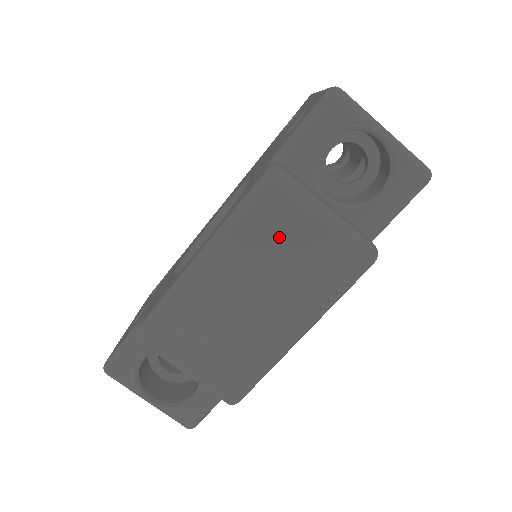
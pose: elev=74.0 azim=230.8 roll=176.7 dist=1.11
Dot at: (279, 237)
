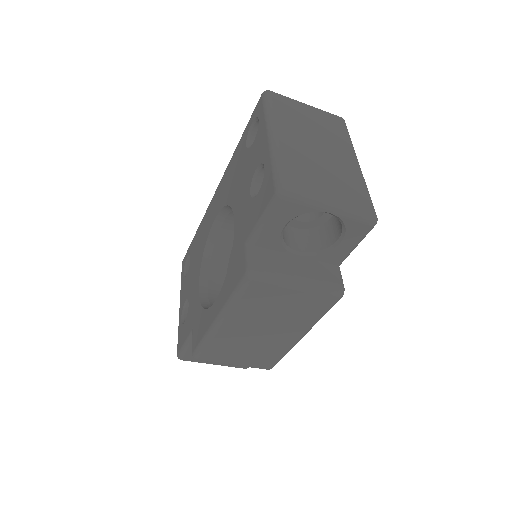
Dot at: (269, 303)
